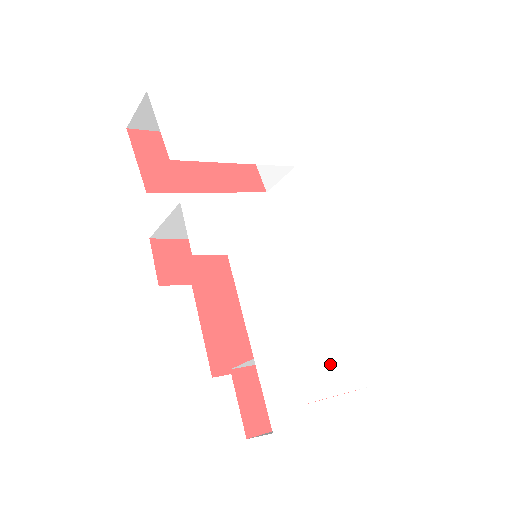
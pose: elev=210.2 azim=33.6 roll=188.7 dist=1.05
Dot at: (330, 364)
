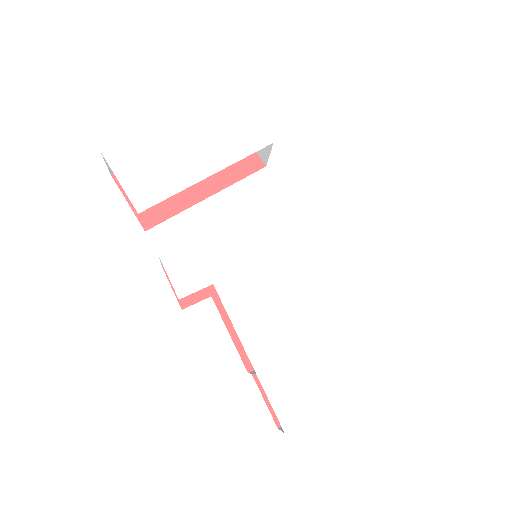
Dot at: (340, 350)
